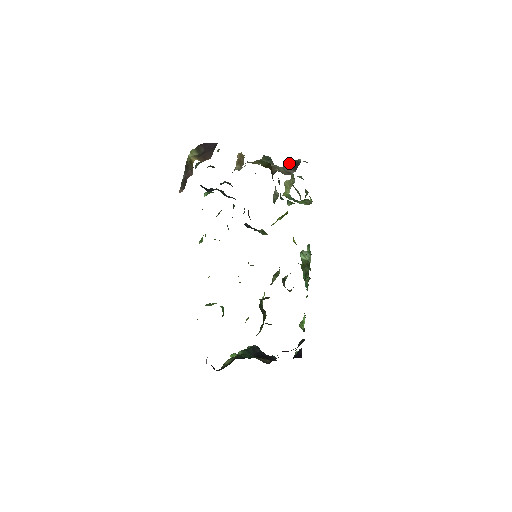
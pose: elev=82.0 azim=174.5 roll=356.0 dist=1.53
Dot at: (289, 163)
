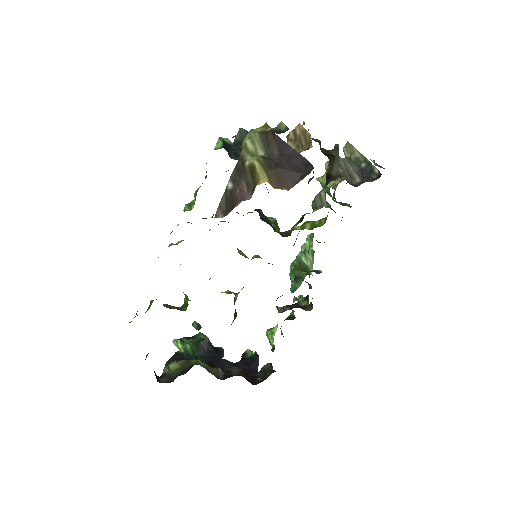
Dot at: (351, 149)
